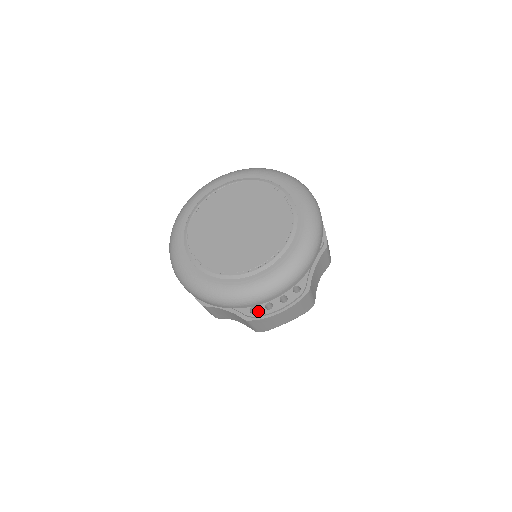
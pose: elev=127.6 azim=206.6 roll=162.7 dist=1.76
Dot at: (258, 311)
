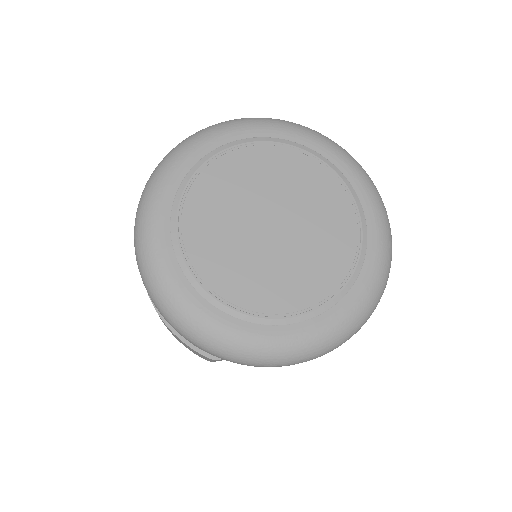
Dot at: occluded
